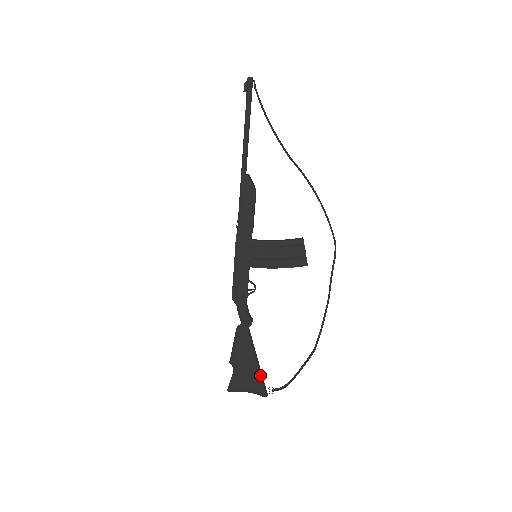
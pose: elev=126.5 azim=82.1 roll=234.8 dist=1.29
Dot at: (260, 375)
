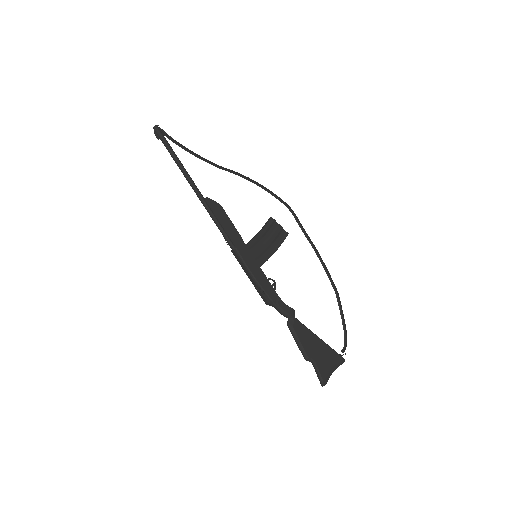
Dot at: (329, 347)
